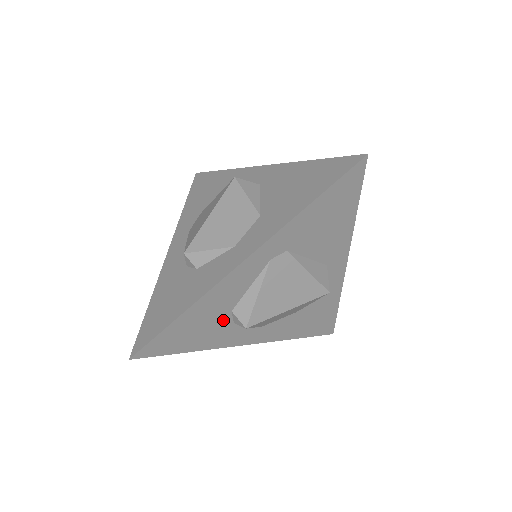
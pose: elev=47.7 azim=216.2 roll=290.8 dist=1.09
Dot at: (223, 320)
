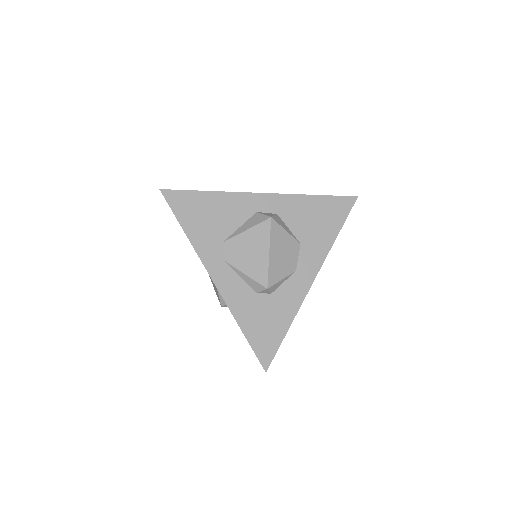
Dot at: occluded
